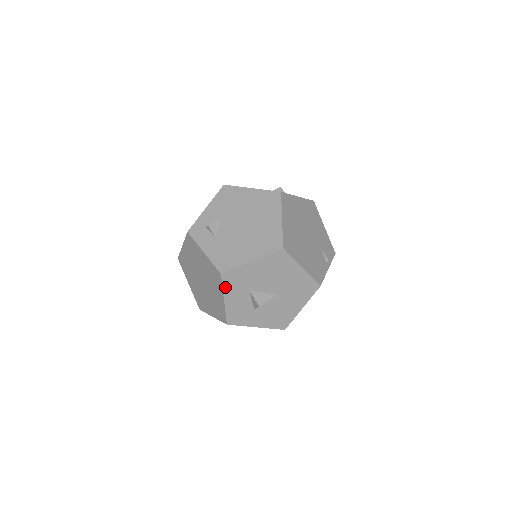
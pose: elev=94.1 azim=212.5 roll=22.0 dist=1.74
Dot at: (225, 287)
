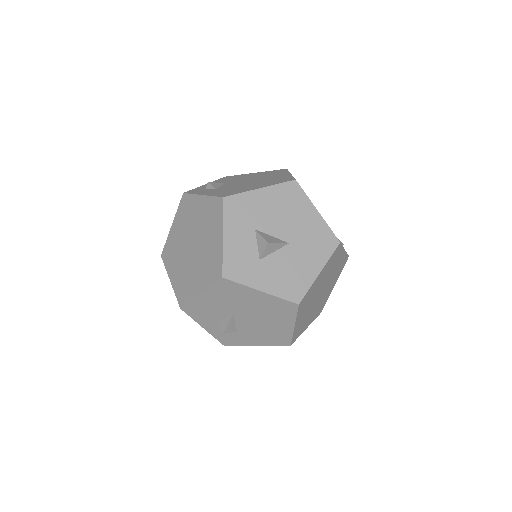
Dot at: (226, 217)
